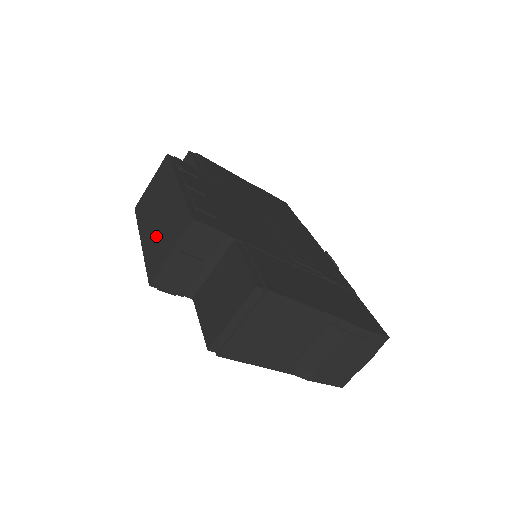
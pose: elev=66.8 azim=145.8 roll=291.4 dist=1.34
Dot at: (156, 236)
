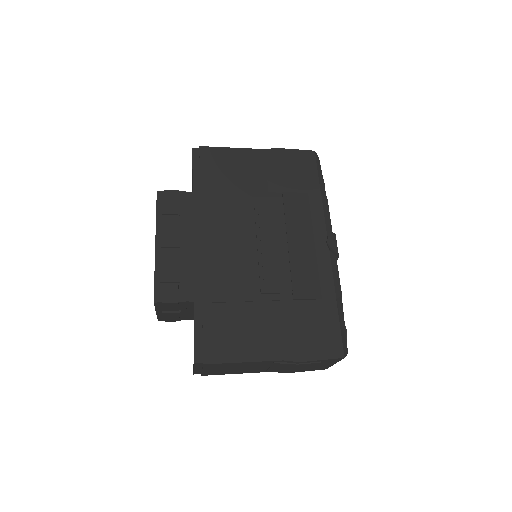
Dot at: occluded
